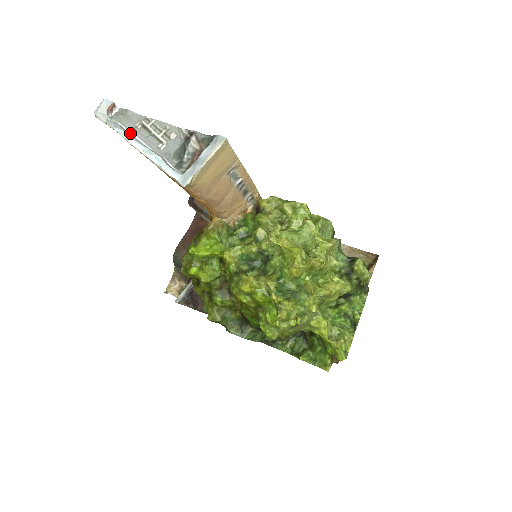
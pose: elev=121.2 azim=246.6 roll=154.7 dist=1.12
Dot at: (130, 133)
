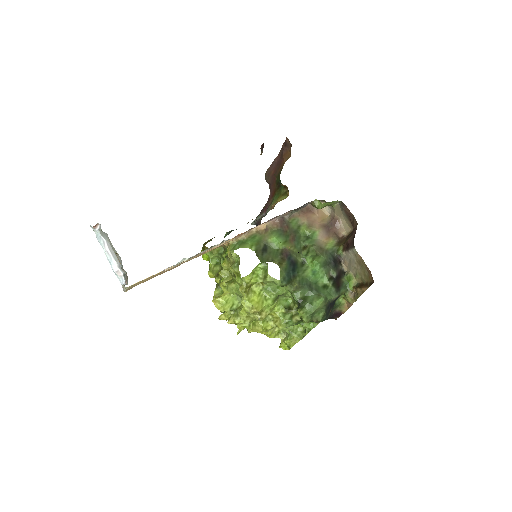
Dot at: (106, 244)
